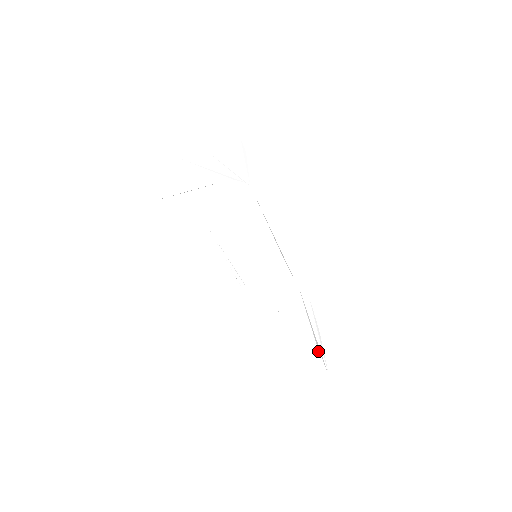
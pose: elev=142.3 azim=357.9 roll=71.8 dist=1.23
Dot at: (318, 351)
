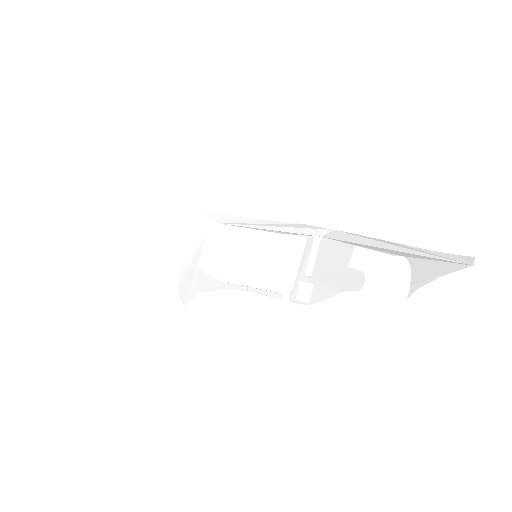
Dot at: (415, 260)
